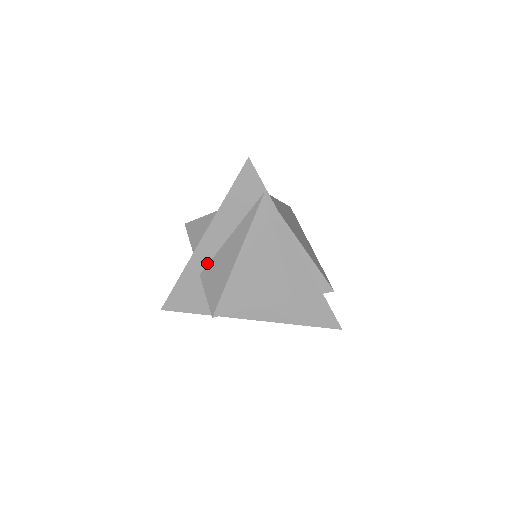
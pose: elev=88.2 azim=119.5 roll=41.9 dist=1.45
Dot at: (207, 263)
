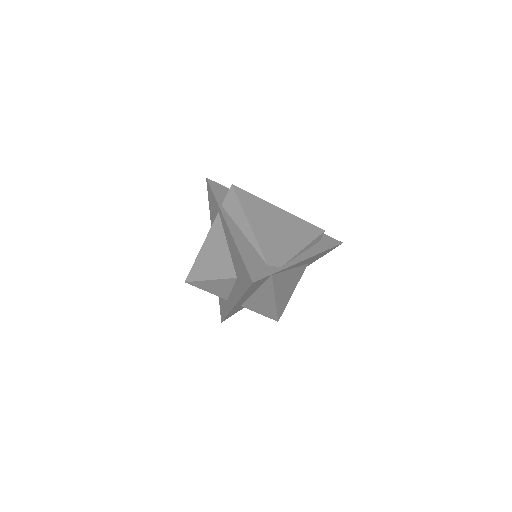
Dot at: (243, 303)
